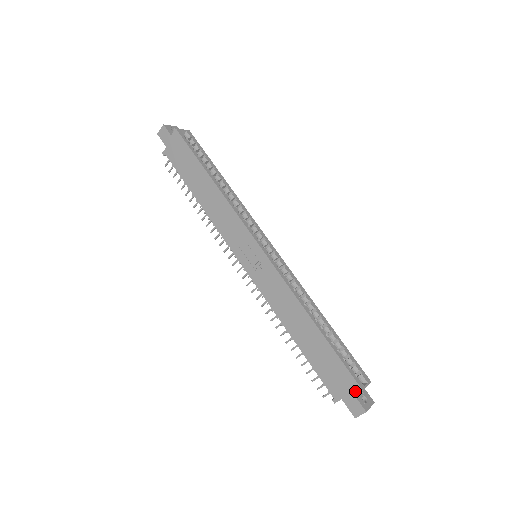
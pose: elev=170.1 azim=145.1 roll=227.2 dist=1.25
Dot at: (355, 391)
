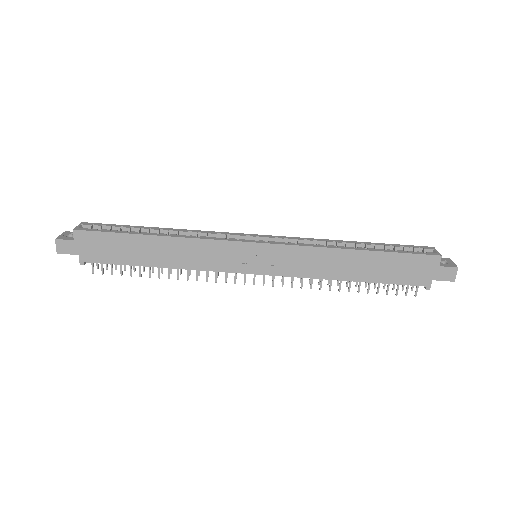
Dot at: (437, 263)
